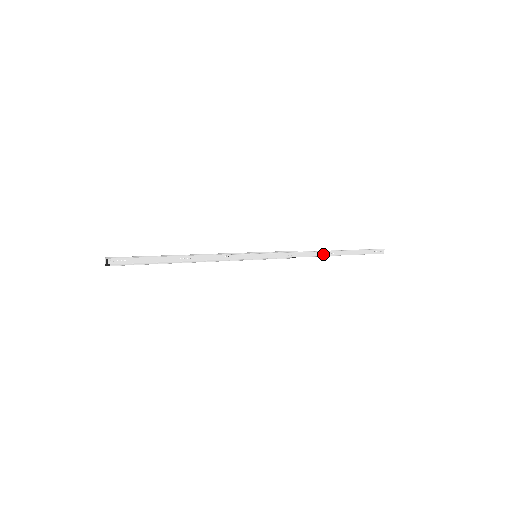
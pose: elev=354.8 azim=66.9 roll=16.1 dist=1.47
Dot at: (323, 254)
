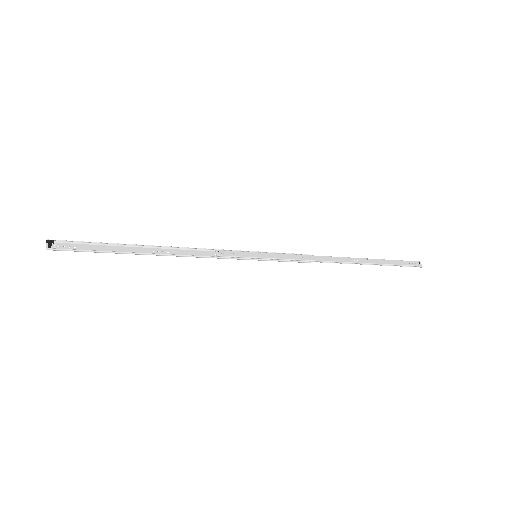
Dot at: (344, 260)
